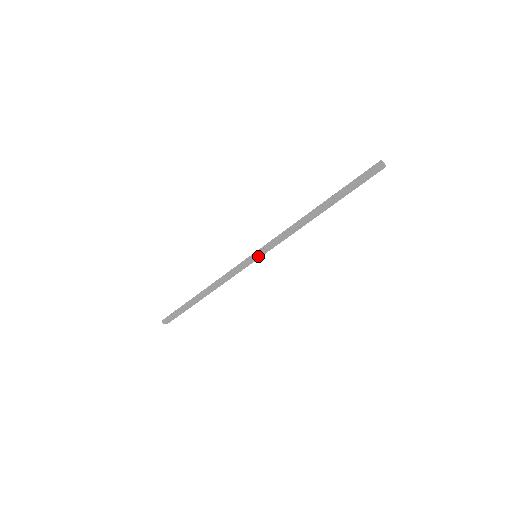
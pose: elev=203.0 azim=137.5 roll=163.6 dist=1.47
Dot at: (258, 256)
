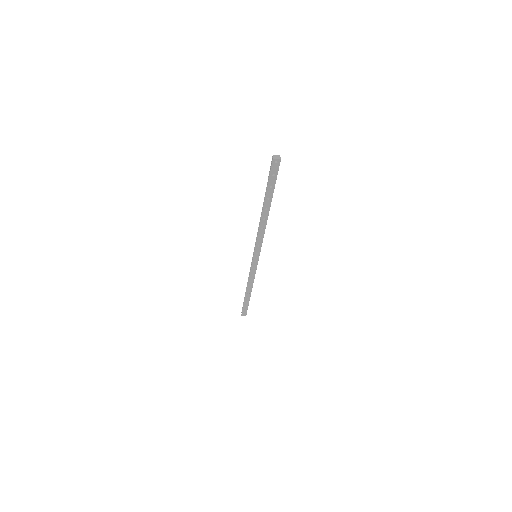
Dot at: (256, 256)
